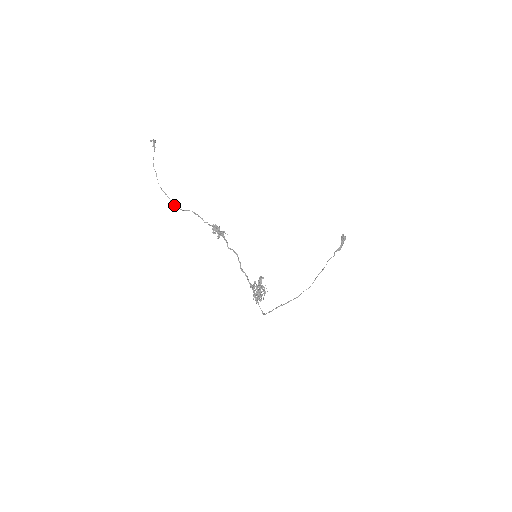
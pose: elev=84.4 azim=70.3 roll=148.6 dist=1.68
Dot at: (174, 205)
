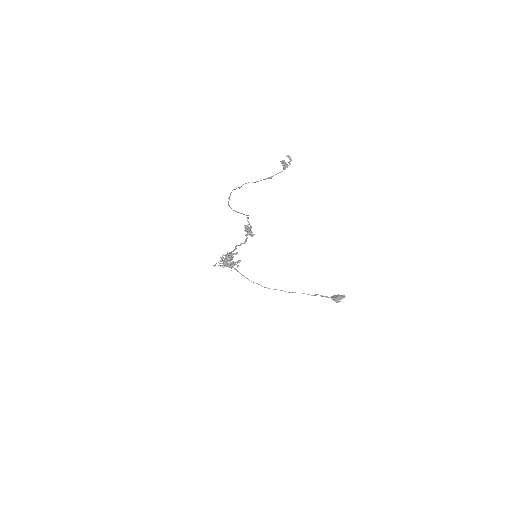
Dot at: occluded
